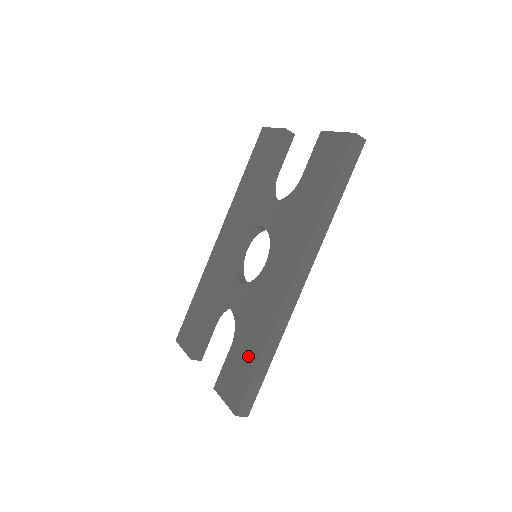
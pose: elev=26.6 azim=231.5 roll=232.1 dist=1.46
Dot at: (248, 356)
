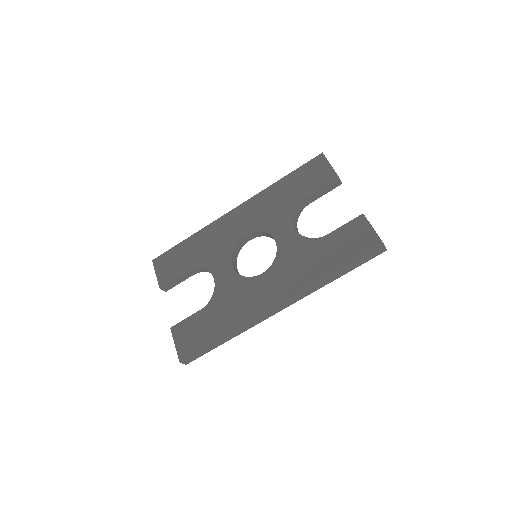
Dot at: (211, 330)
